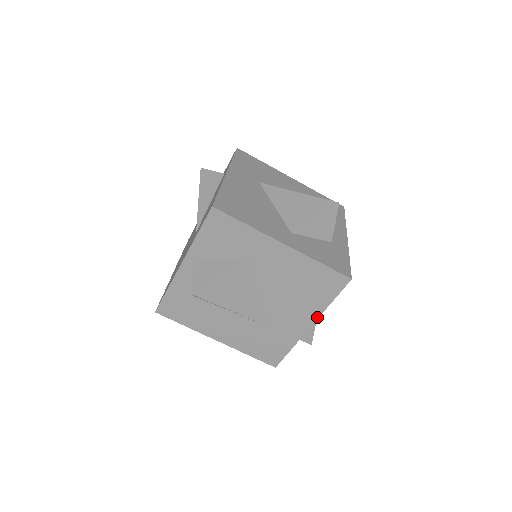
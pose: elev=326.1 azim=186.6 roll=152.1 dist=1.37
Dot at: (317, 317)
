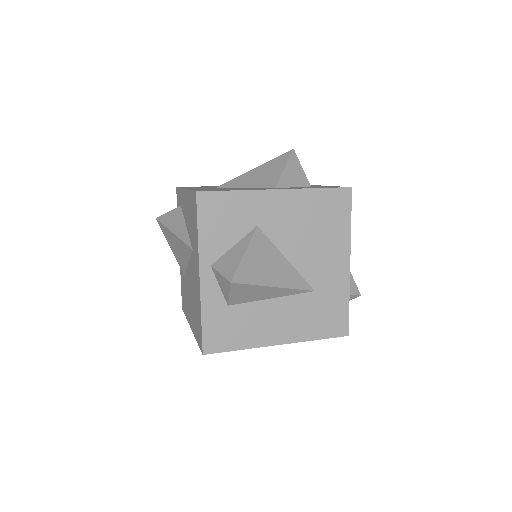
Dot at: (349, 248)
